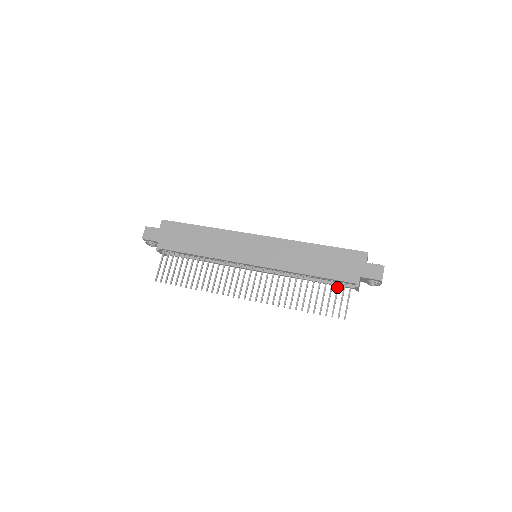
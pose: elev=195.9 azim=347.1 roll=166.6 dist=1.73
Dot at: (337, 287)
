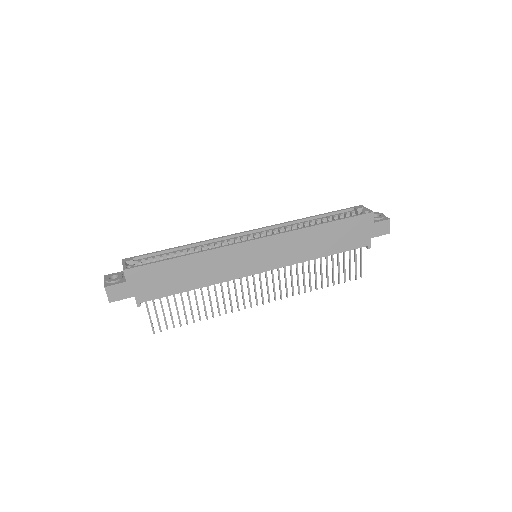
Dot at: (349, 254)
